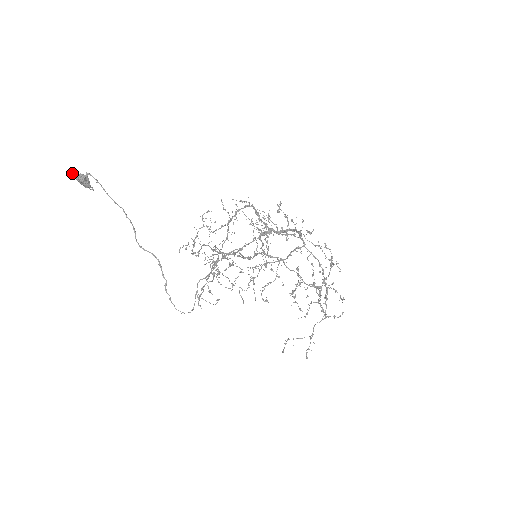
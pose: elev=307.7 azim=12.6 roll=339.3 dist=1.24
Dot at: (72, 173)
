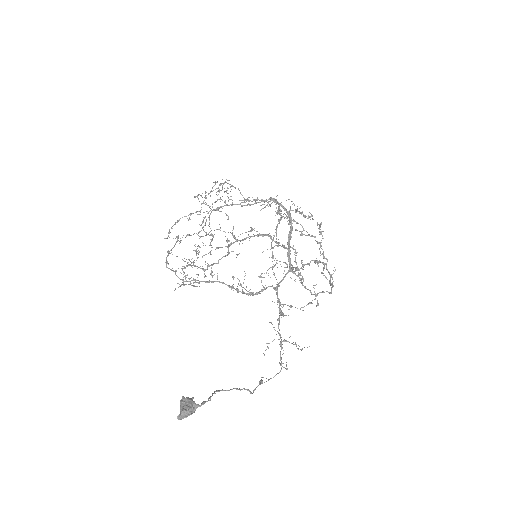
Dot at: (178, 416)
